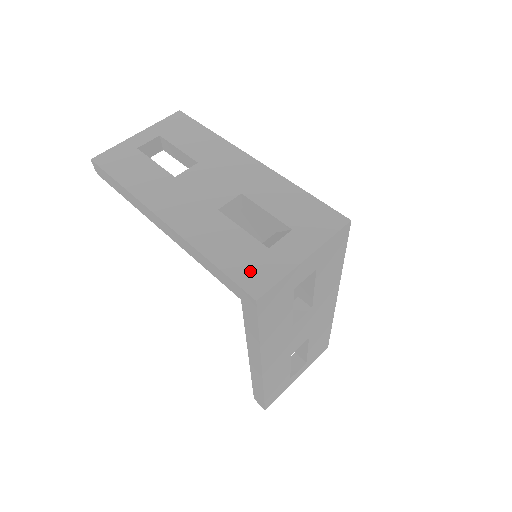
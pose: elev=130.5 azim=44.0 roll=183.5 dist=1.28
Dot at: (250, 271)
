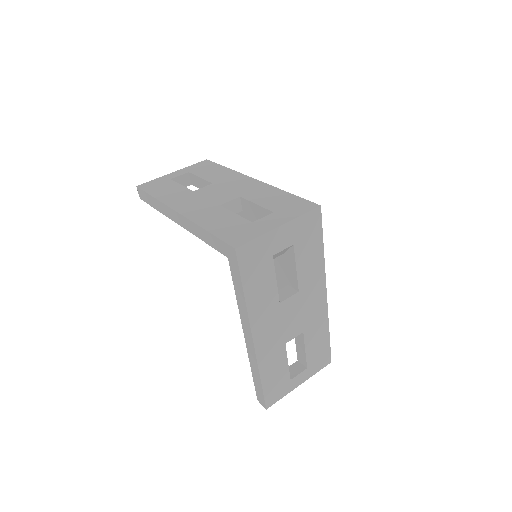
Dot at: (235, 234)
